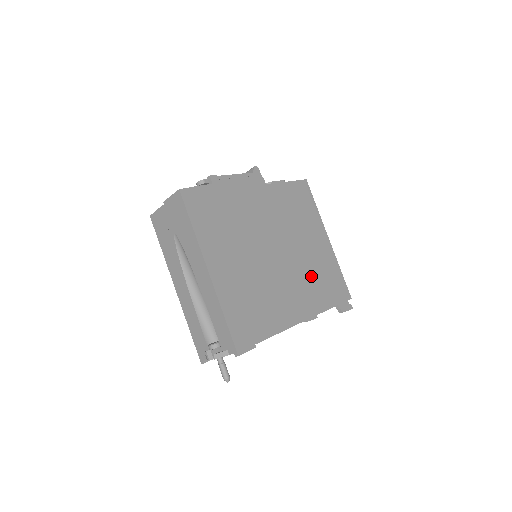
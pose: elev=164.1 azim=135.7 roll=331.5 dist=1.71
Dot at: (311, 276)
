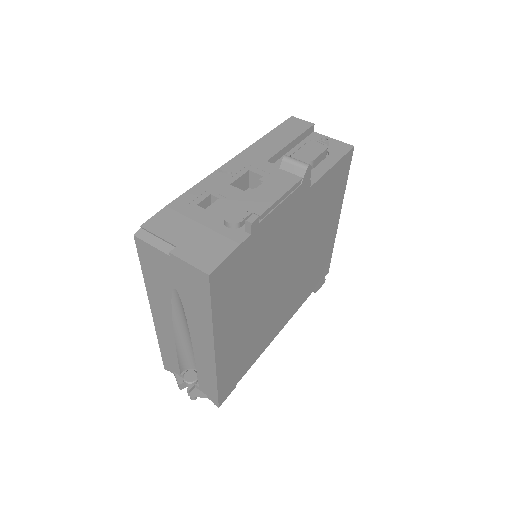
Dot at: (306, 277)
